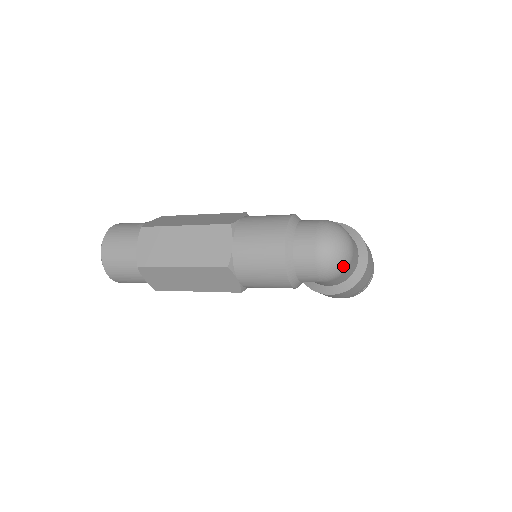
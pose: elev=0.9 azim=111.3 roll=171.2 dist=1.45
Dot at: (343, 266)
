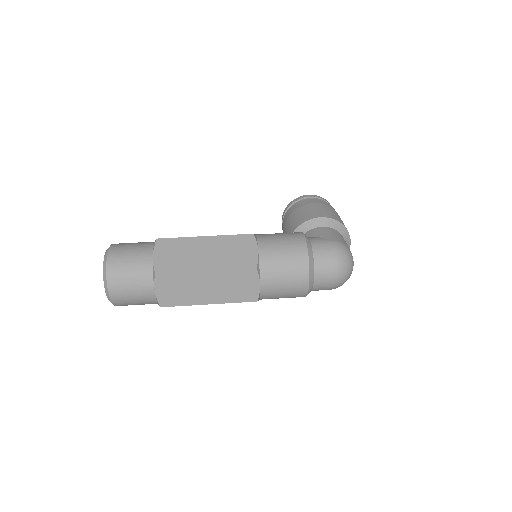
Dot at: occluded
